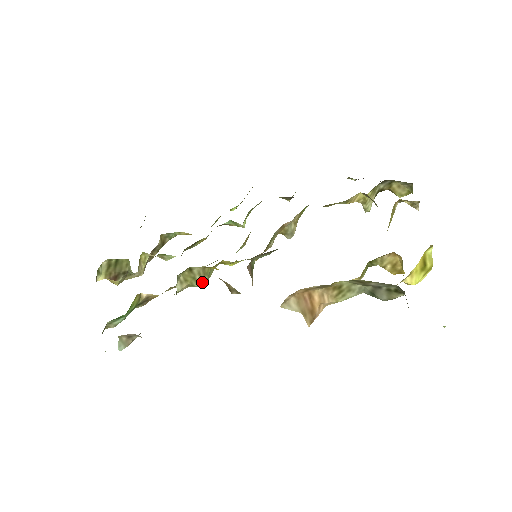
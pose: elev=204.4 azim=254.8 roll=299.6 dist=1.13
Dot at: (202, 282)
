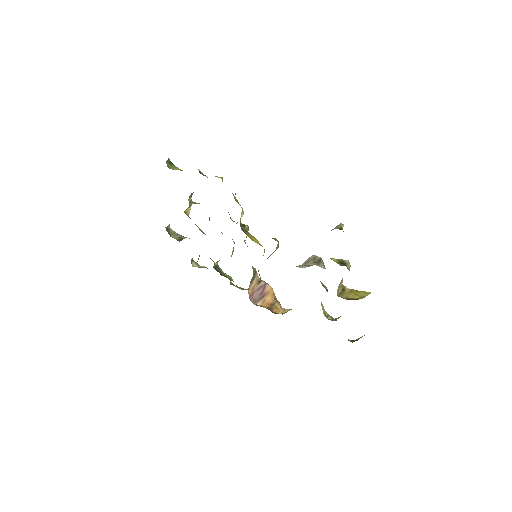
Dot at: occluded
